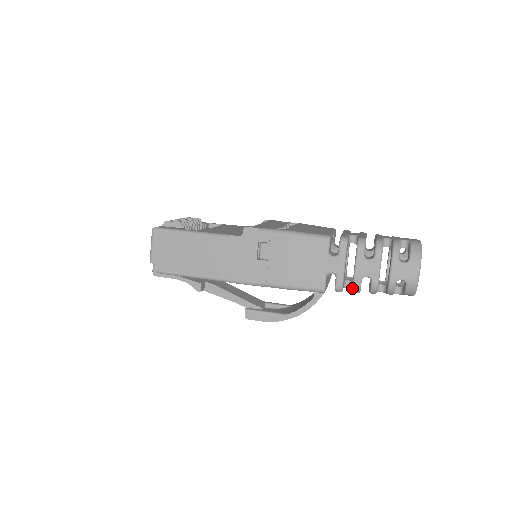
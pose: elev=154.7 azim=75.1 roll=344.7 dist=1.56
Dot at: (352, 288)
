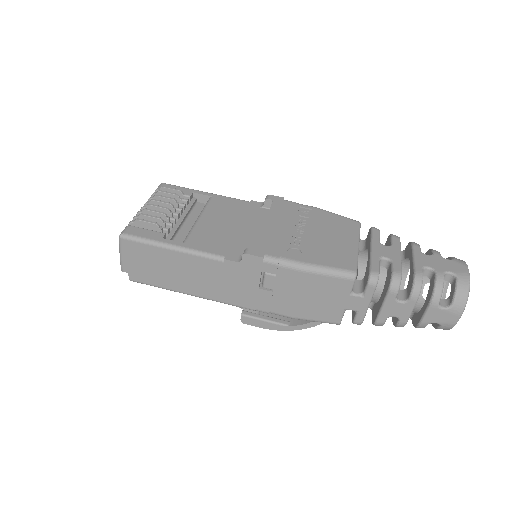
Dot at: (373, 324)
